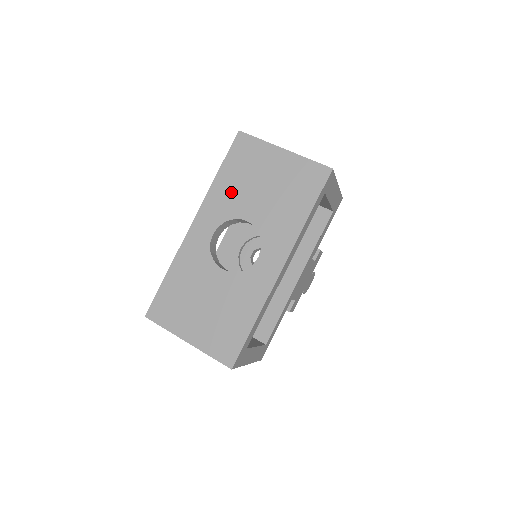
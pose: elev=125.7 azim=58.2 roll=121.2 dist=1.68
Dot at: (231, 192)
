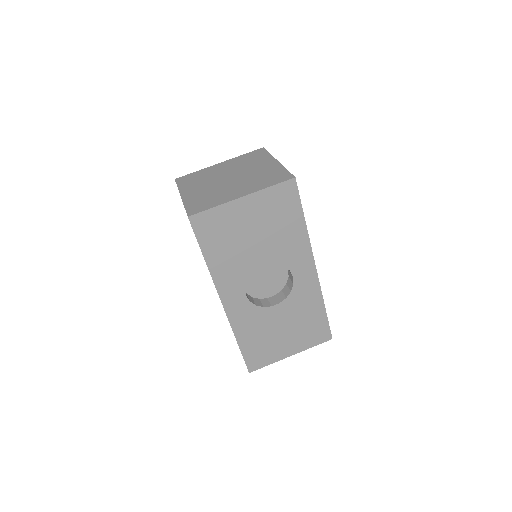
Dot at: (231, 261)
